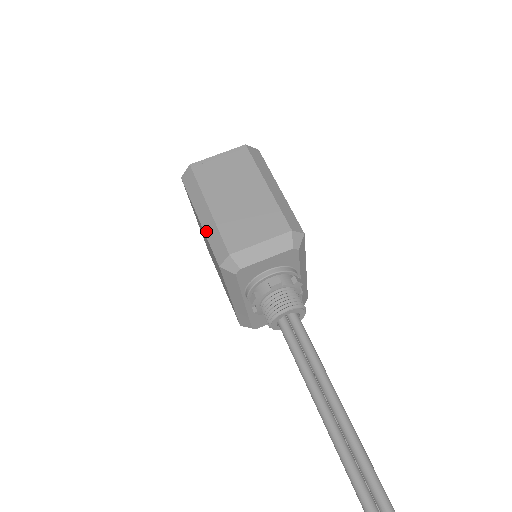
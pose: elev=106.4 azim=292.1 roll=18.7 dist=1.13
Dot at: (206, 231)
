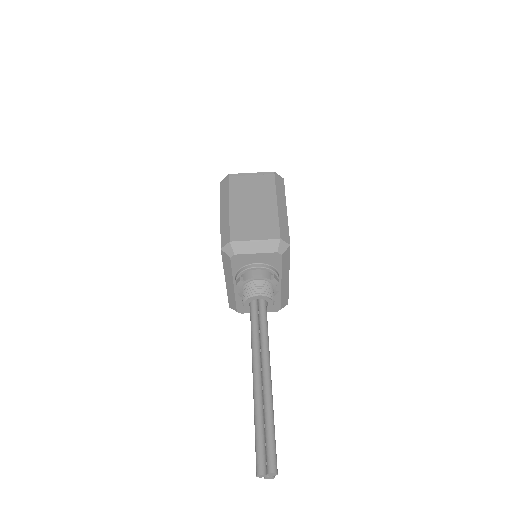
Dot at: (222, 222)
